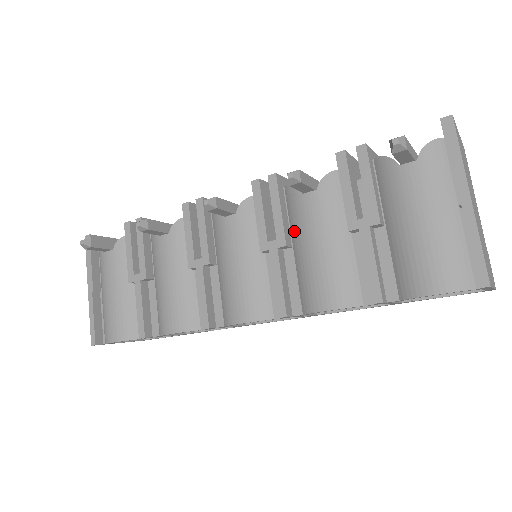
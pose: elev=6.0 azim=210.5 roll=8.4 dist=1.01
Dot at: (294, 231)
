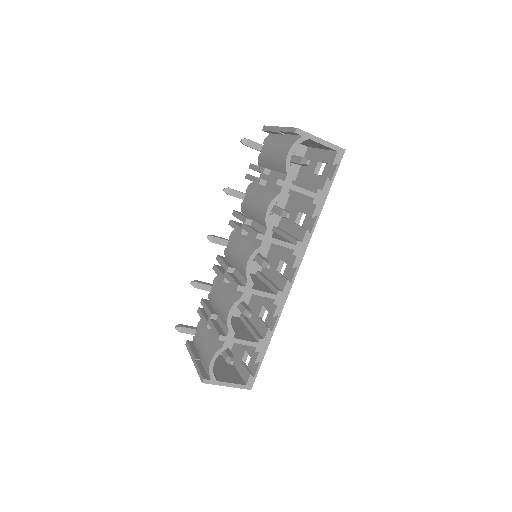
Dot at: (249, 214)
